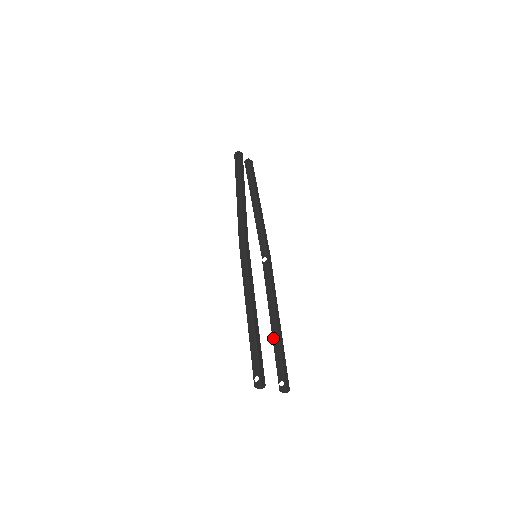
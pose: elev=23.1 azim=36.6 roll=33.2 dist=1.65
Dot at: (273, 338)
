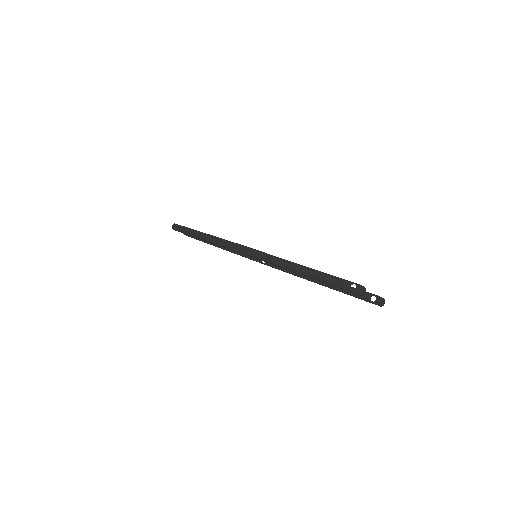
Dot at: (330, 286)
